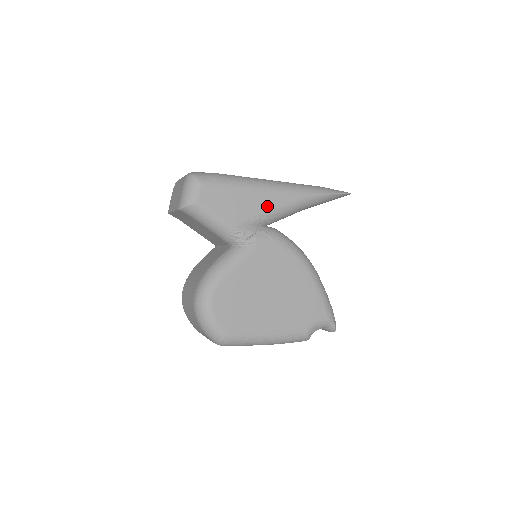
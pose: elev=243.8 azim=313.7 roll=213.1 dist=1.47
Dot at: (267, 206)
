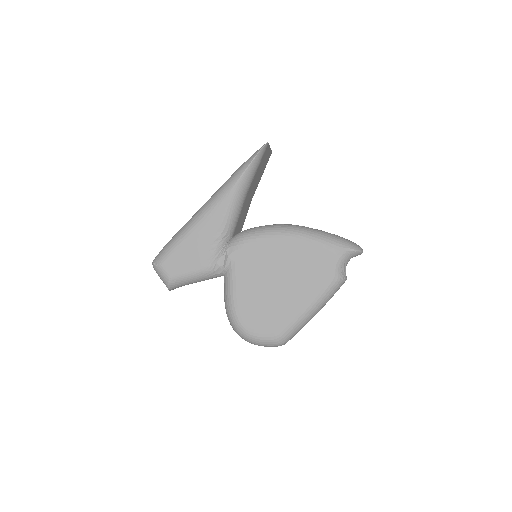
Dot at: (214, 229)
